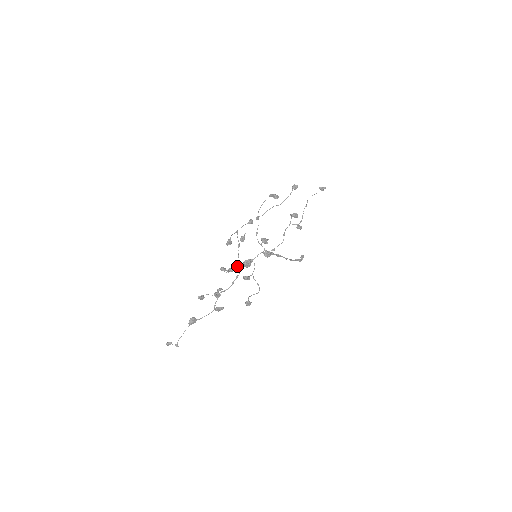
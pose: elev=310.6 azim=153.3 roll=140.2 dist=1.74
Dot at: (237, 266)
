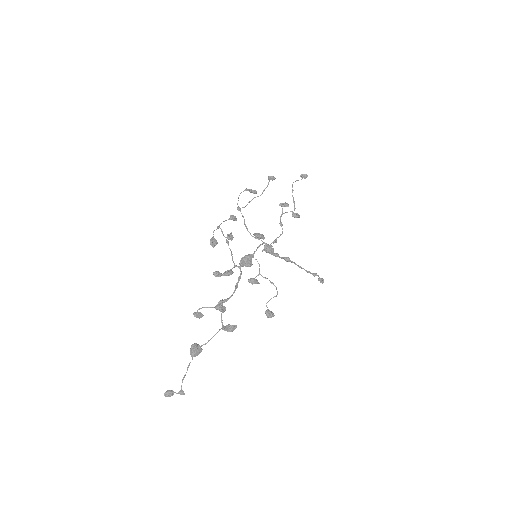
Dot at: (234, 265)
